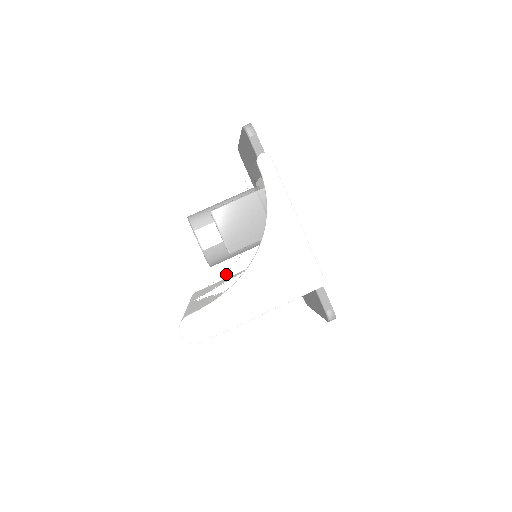
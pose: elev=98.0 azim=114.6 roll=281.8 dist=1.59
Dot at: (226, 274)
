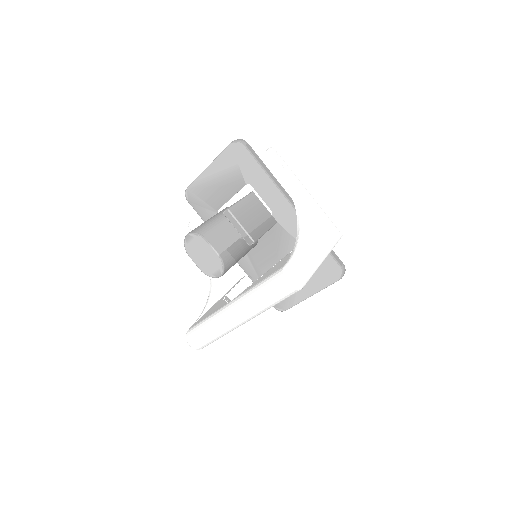
Dot at: (207, 306)
